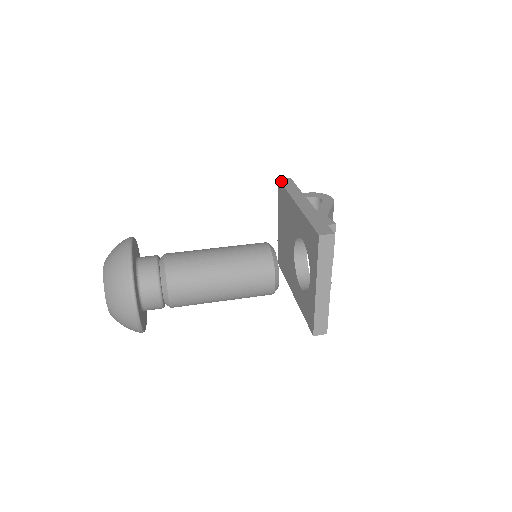
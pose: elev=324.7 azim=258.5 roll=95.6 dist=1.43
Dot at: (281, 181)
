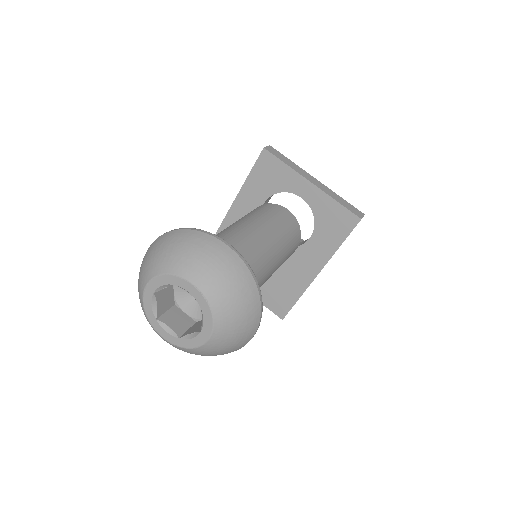
Dot at: occluded
